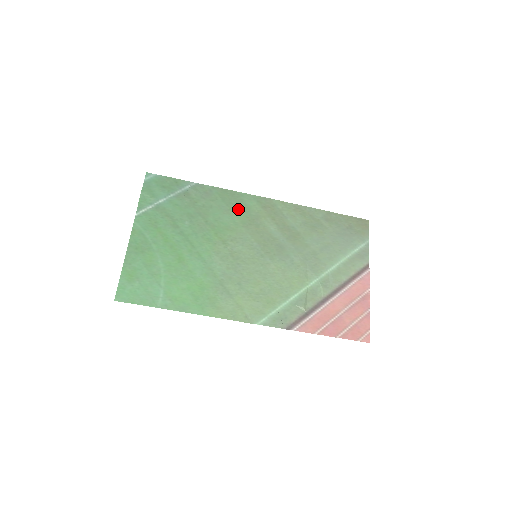
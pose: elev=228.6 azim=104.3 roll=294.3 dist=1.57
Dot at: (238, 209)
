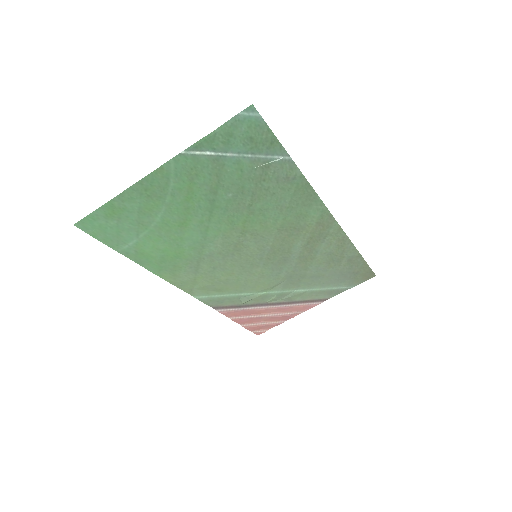
Dot at: (295, 211)
